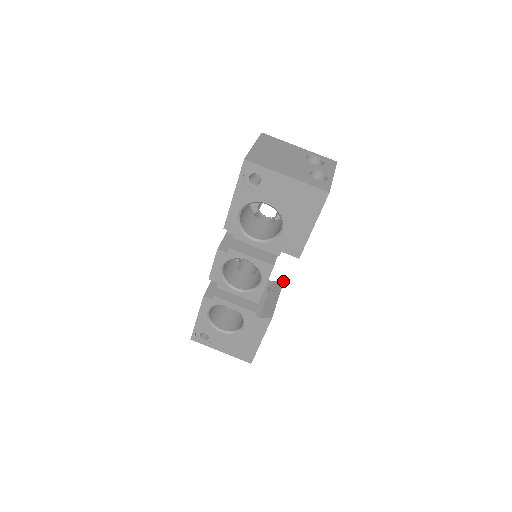
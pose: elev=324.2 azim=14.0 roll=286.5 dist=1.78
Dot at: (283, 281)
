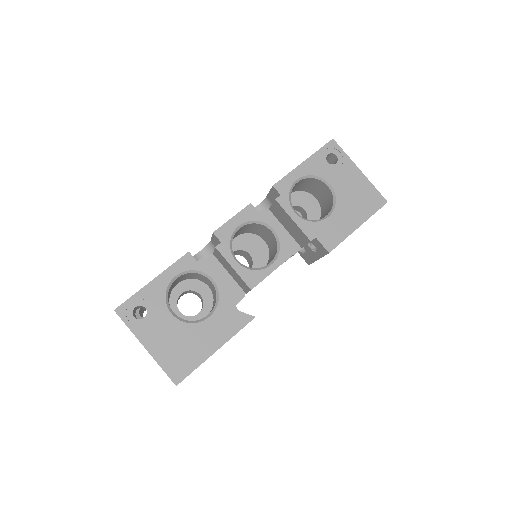
Dot at: occluded
